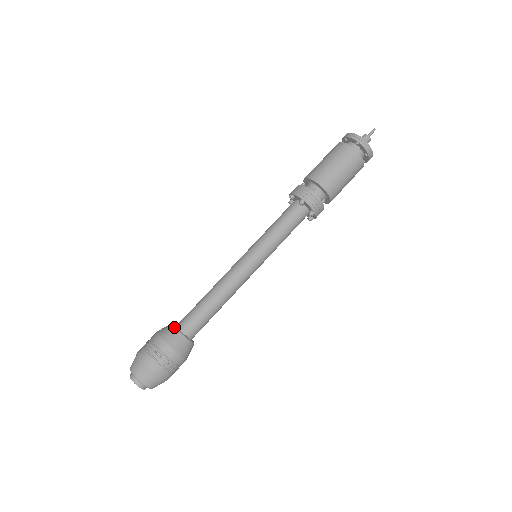
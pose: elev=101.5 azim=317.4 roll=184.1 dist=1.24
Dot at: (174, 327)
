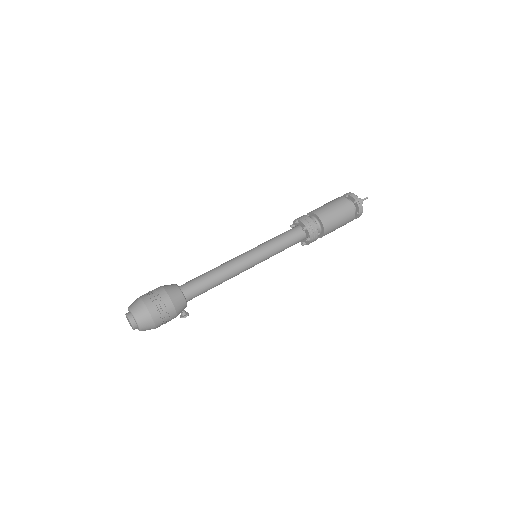
Dot at: occluded
